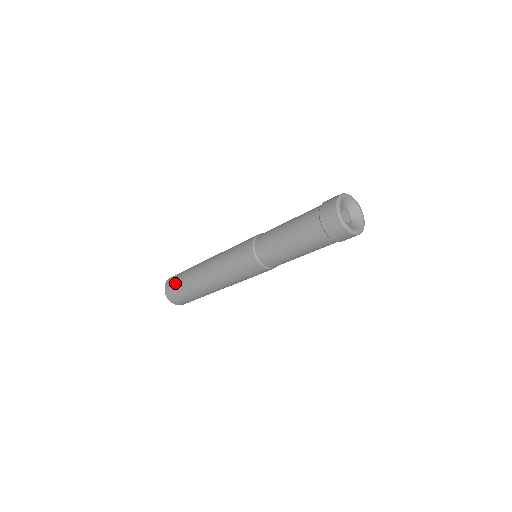
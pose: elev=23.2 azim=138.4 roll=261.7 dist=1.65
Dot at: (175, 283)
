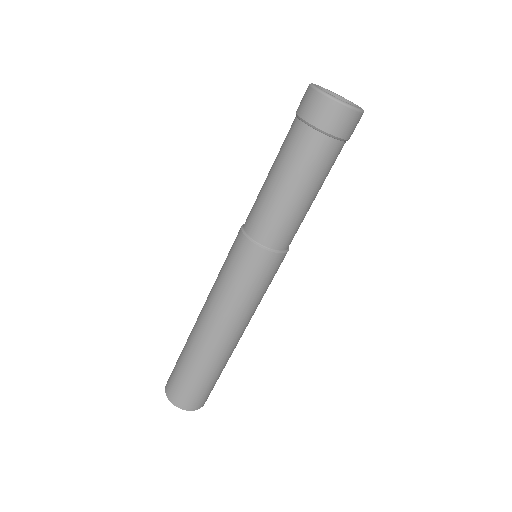
Dot at: occluded
